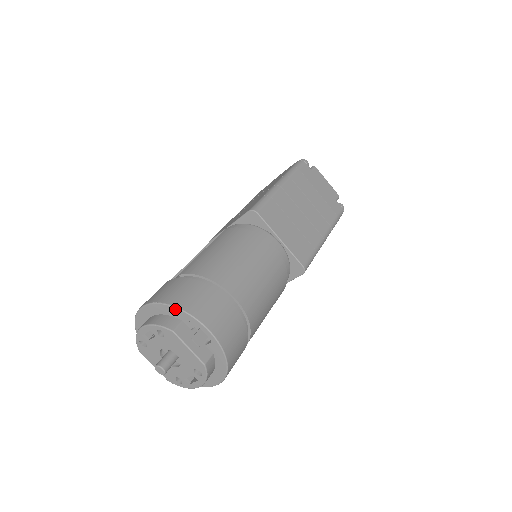
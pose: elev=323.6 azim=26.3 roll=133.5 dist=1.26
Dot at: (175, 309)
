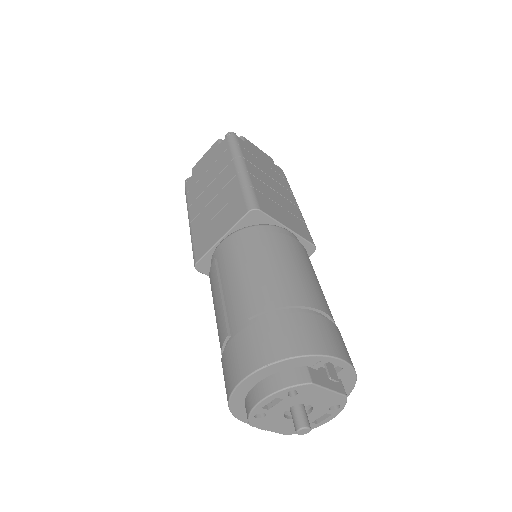
Dot at: (300, 359)
